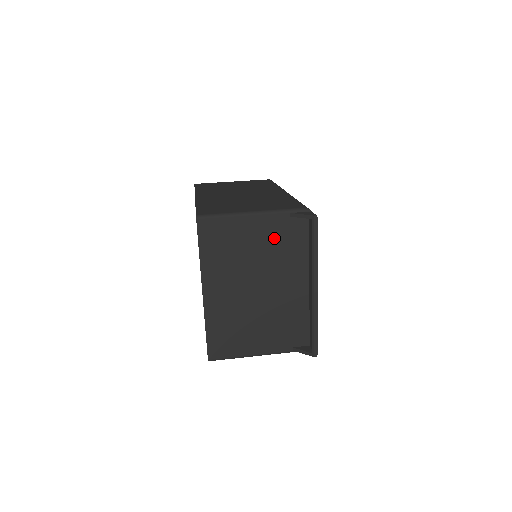
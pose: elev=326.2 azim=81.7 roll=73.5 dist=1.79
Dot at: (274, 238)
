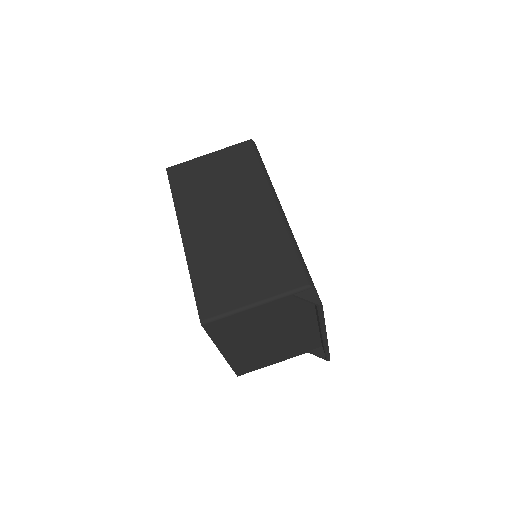
Dot at: (280, 311)
